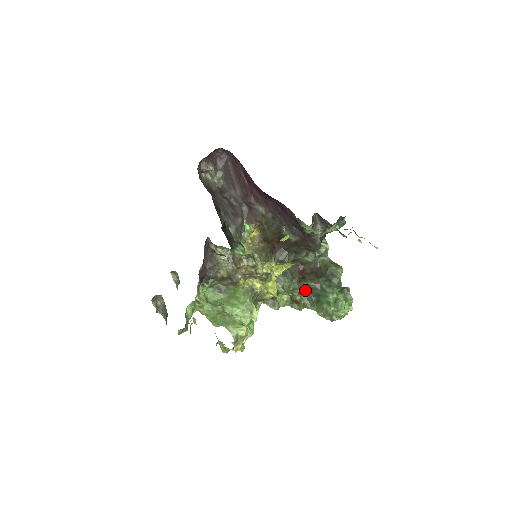
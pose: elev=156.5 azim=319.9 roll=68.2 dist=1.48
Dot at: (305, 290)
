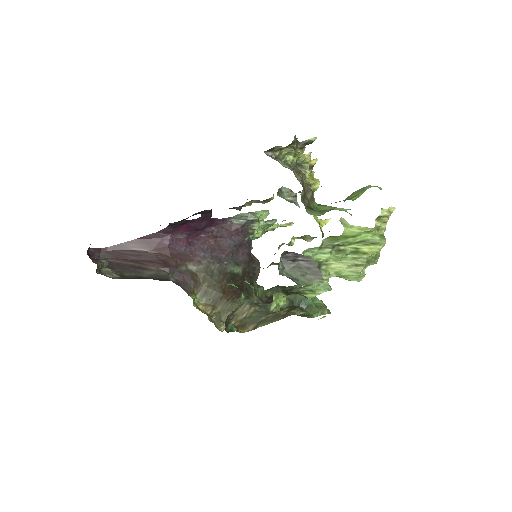
Dot at: occluded
